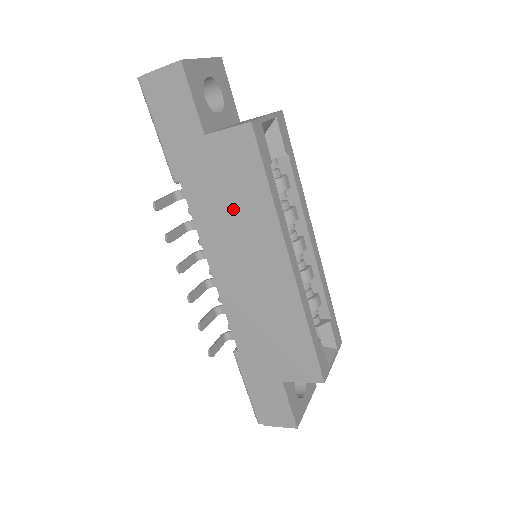
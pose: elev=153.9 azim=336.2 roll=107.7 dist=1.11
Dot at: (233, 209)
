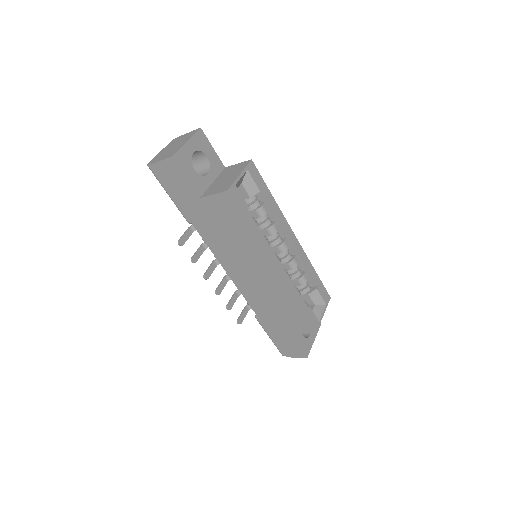
Dot at: (230, 239)
